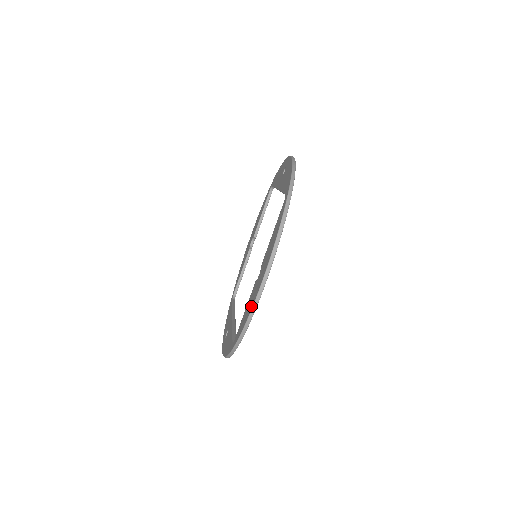
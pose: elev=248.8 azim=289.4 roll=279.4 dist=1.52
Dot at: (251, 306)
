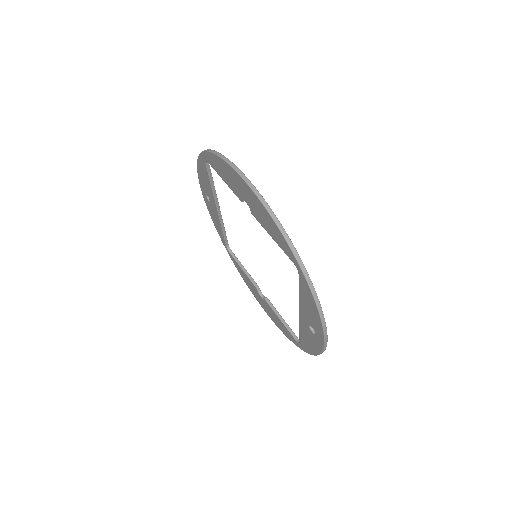
Dot at: (258, 203)
